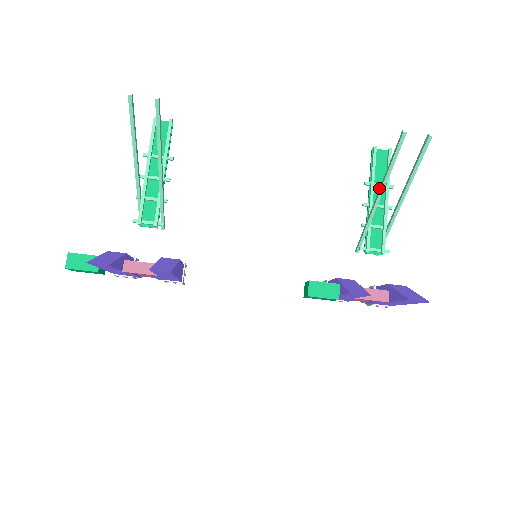
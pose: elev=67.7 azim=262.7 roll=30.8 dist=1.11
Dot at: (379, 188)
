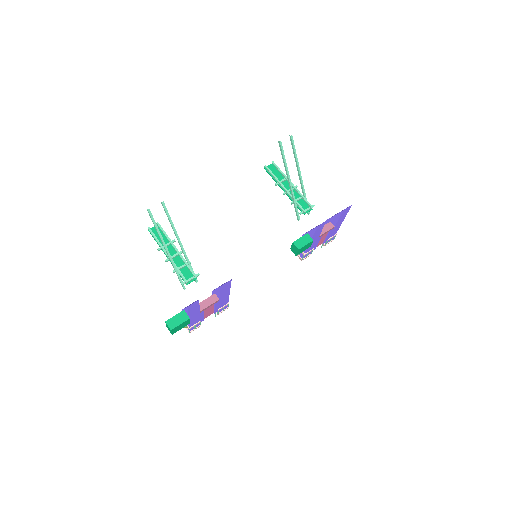
Dot at: (283, 182)
